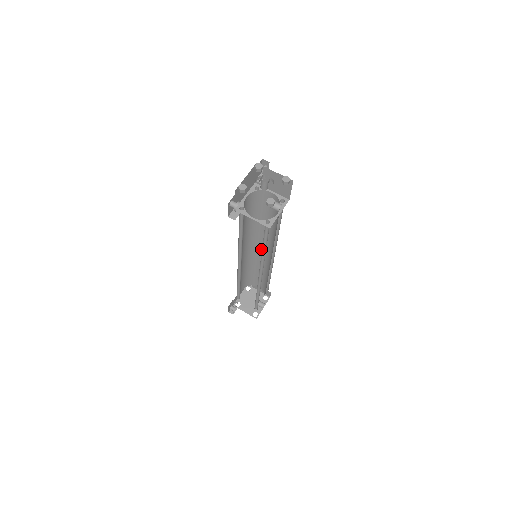
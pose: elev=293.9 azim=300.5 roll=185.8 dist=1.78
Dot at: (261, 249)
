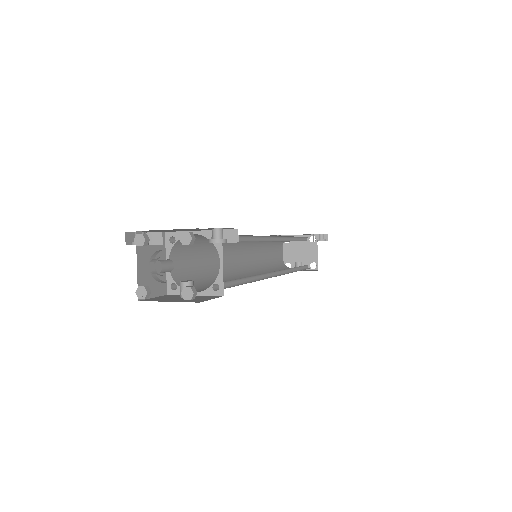
Dot at: occluded
